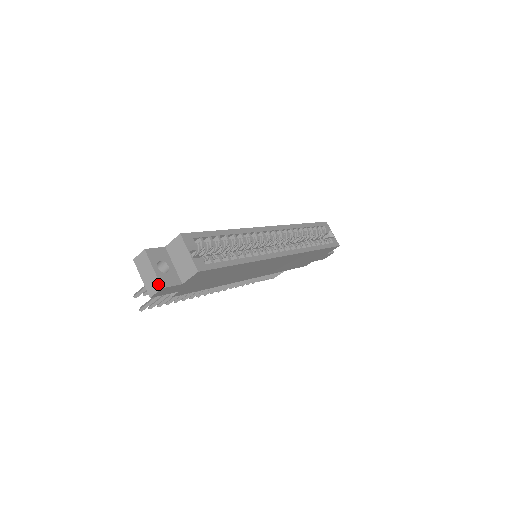
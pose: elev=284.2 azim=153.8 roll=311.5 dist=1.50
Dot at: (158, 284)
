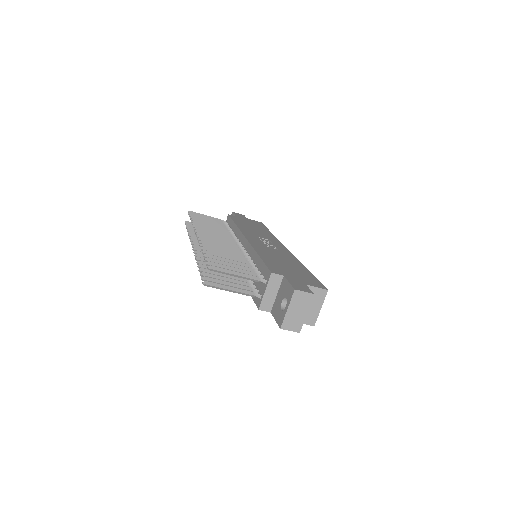
Dot at: (300, 327)
